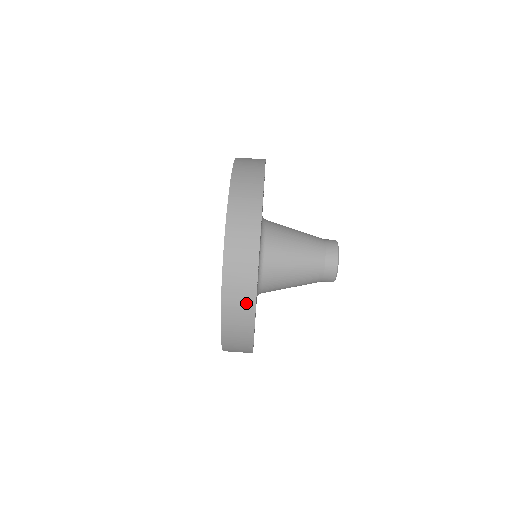
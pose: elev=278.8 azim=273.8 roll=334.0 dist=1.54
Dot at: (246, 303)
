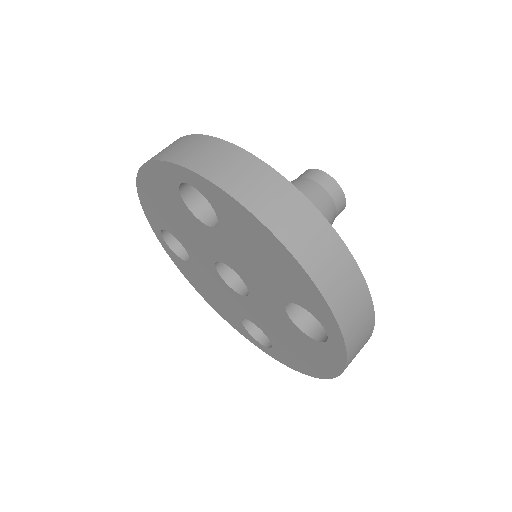
Dot at: (367, 331)
